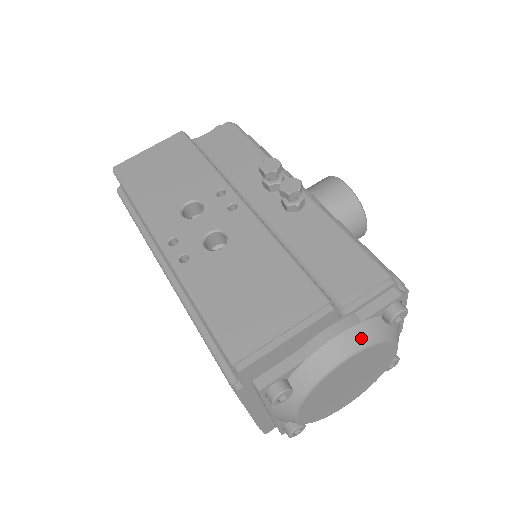
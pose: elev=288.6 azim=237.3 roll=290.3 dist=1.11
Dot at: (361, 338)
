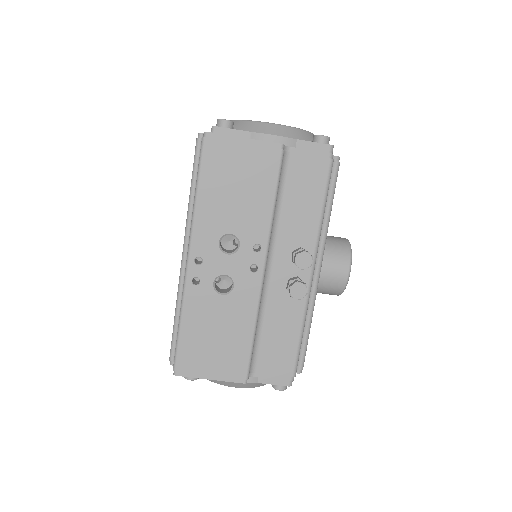
Dot at: (251, 386)
